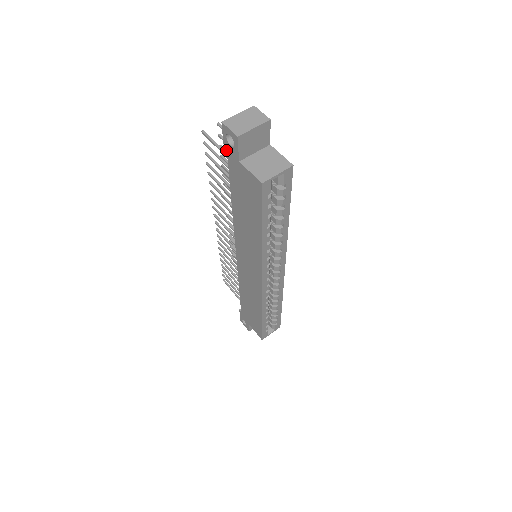
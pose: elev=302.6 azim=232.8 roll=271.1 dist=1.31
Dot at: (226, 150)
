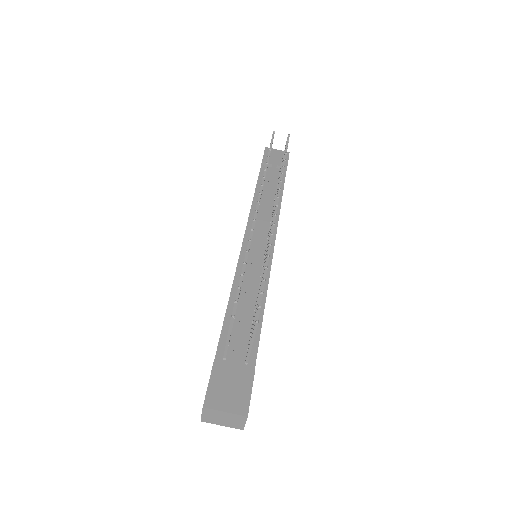
Dot at: (210, 376)
